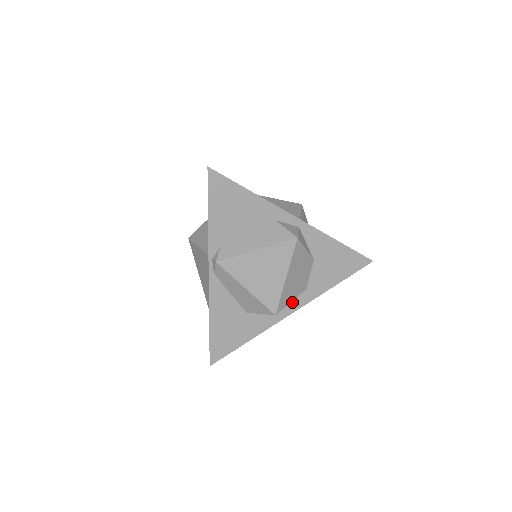
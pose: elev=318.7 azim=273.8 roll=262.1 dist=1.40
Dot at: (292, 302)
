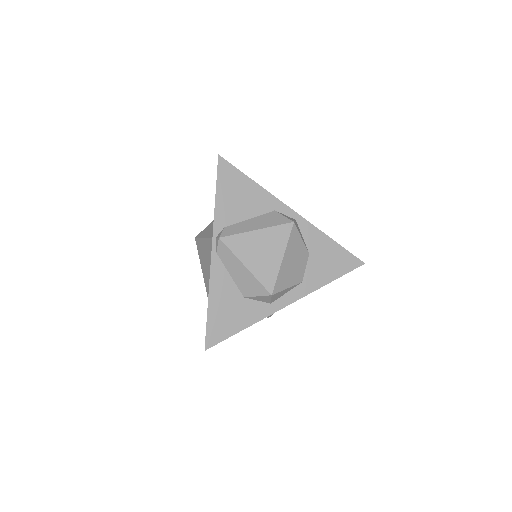
Dot at: (288, 293)
